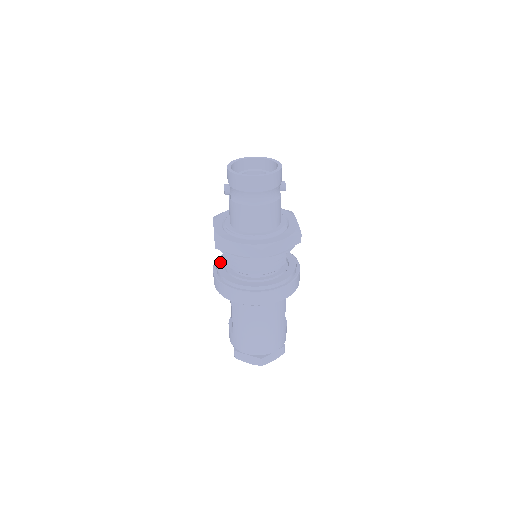
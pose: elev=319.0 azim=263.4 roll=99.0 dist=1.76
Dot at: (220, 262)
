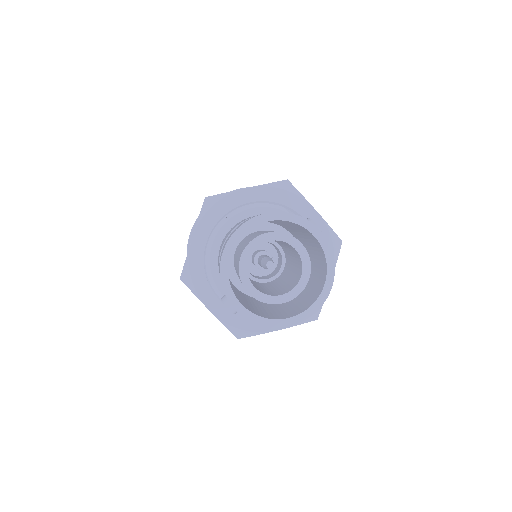
Dot at: occluded
